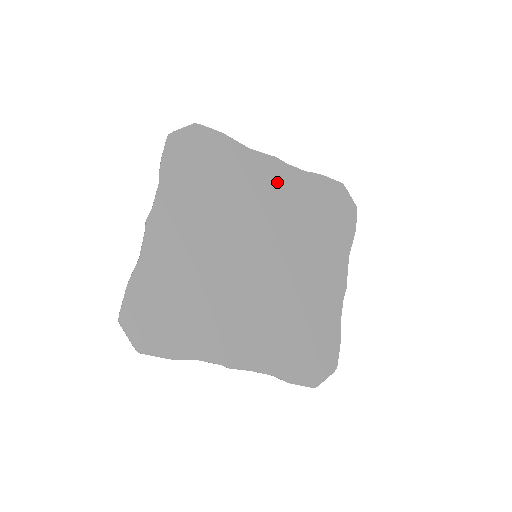
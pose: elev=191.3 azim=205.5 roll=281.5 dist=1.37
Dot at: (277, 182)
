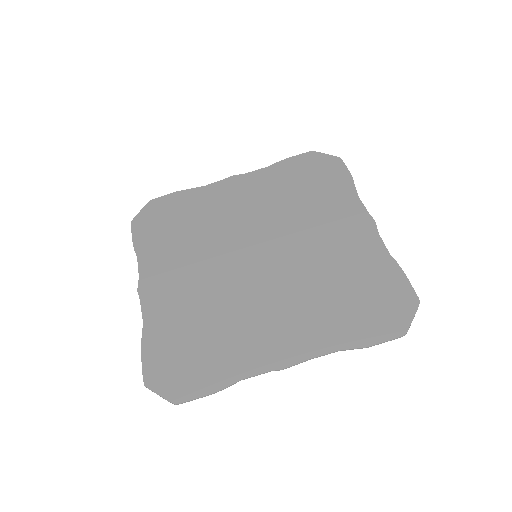
Dot at: (244, 191)
